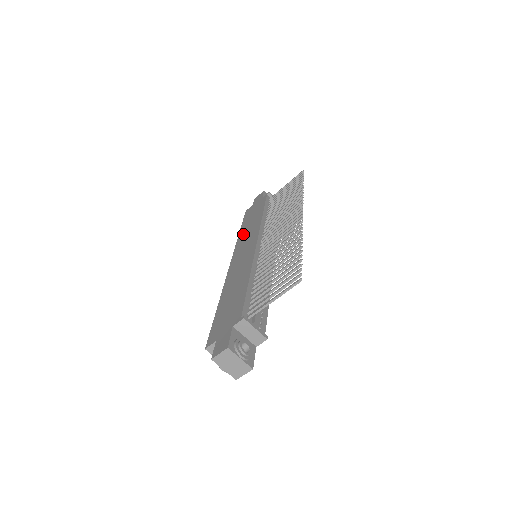
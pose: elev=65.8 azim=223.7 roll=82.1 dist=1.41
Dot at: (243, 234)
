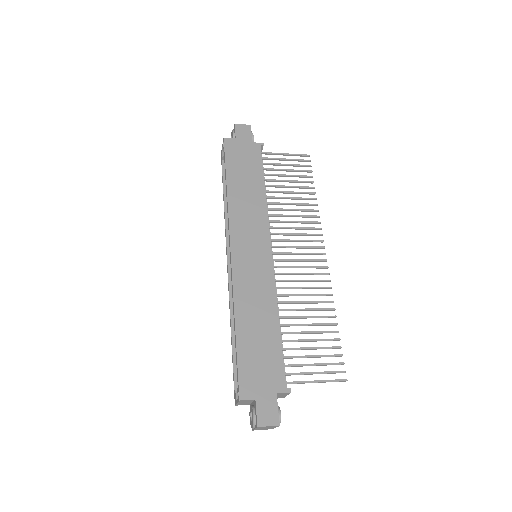
Dot at: (238, 202)
